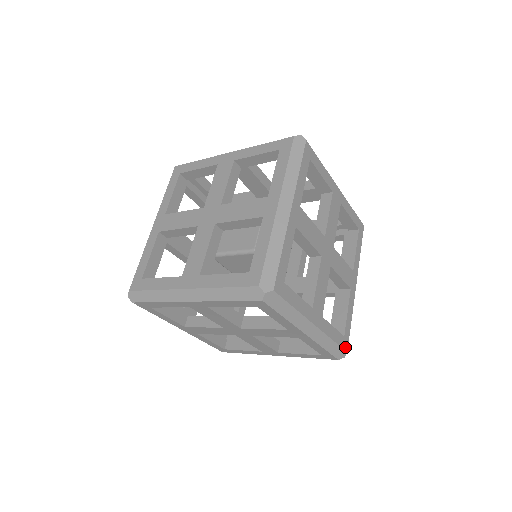
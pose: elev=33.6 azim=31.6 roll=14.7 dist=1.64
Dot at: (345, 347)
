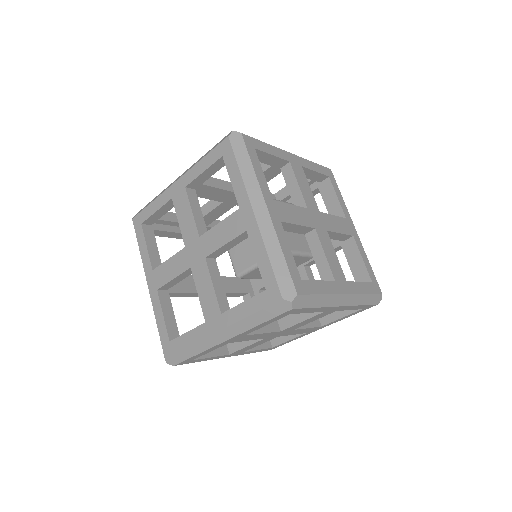
Dot at: (270, 349)
